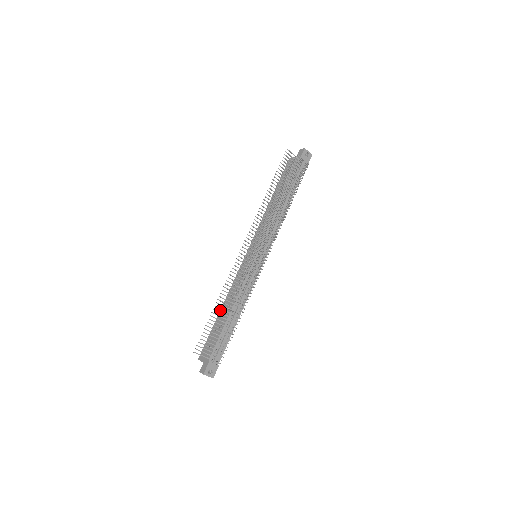
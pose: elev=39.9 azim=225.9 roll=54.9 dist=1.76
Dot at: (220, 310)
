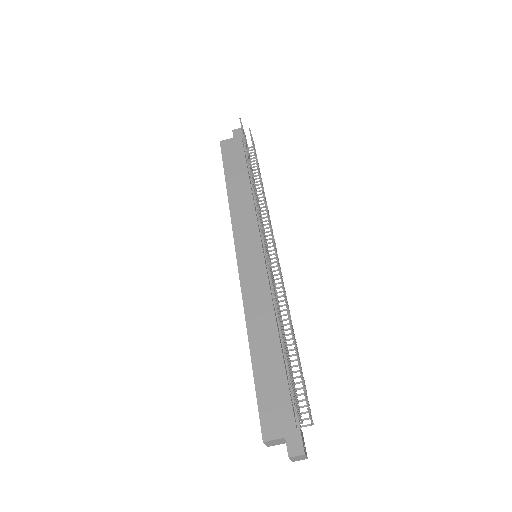
Dot at: (249, 346)
